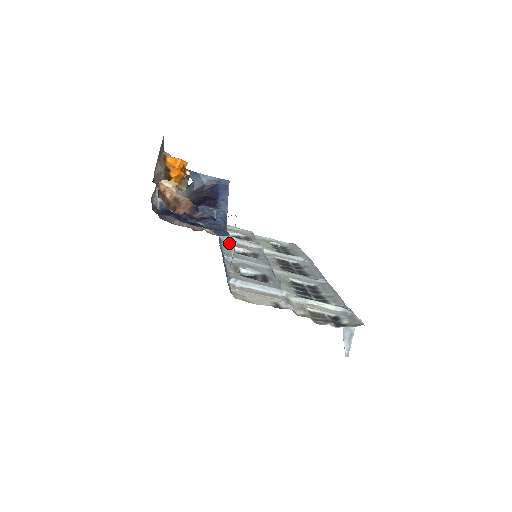
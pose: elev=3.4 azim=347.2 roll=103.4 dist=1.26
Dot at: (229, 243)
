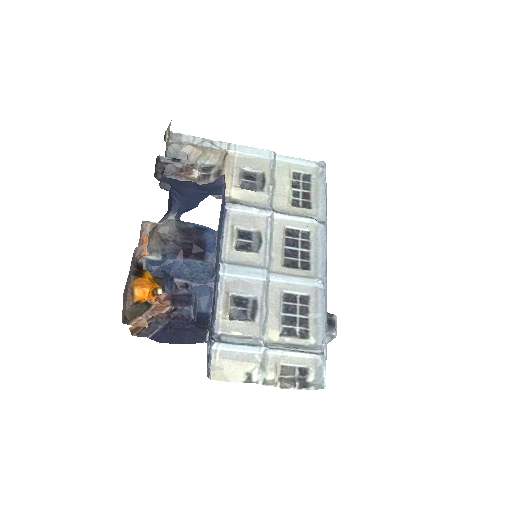
Dot at: (235, 218)
